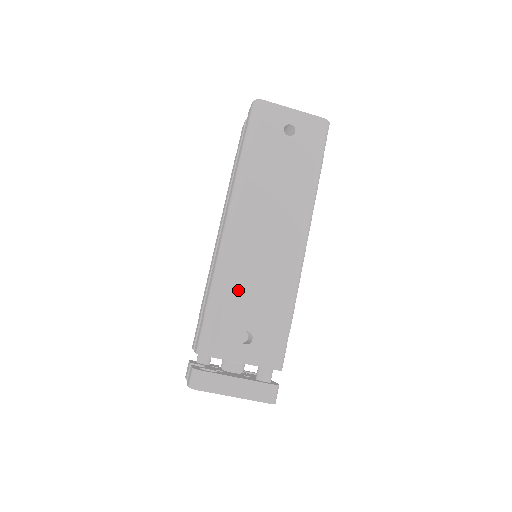
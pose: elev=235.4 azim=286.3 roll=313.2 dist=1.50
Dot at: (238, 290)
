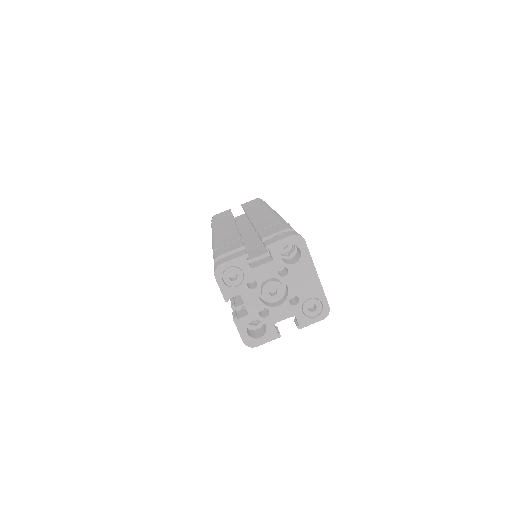
Dot at: occluded
